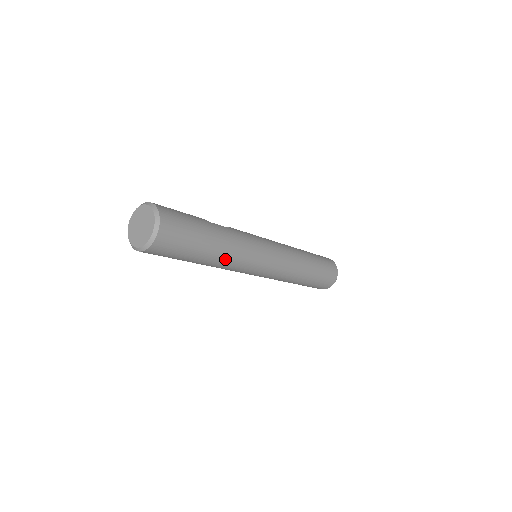
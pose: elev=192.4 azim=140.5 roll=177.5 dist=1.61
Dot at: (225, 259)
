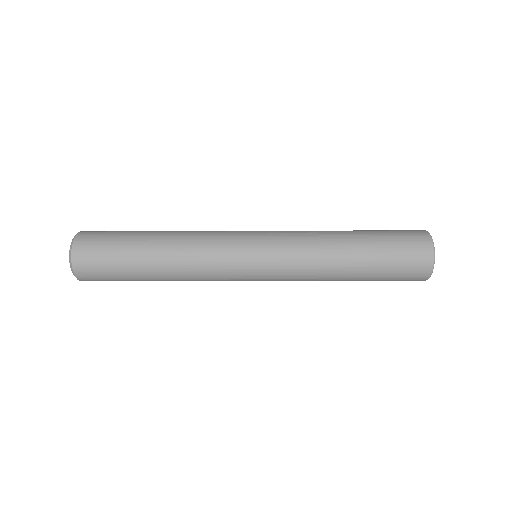
Dot at: (177, 251)
